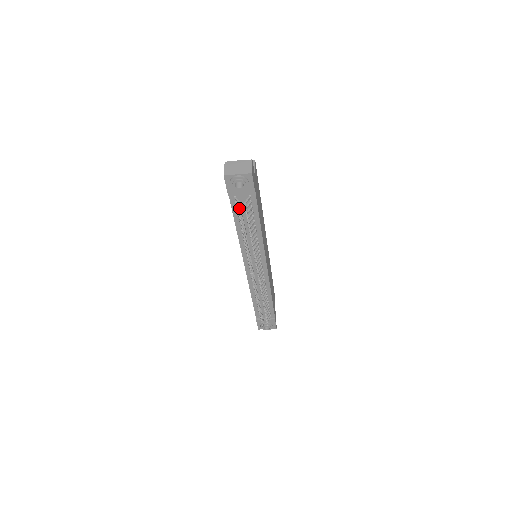
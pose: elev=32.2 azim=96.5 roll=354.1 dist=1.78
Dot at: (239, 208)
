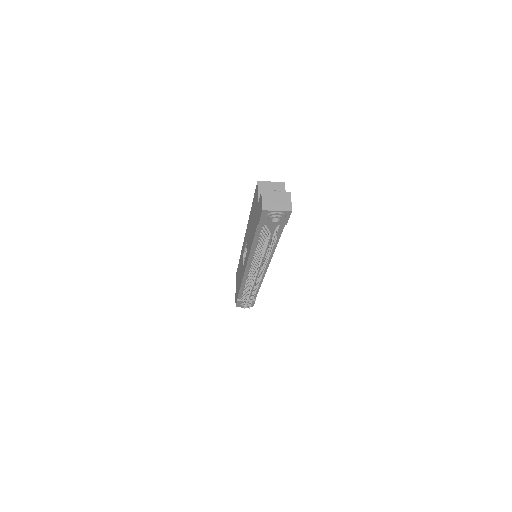
Dot at: (269, 238)
